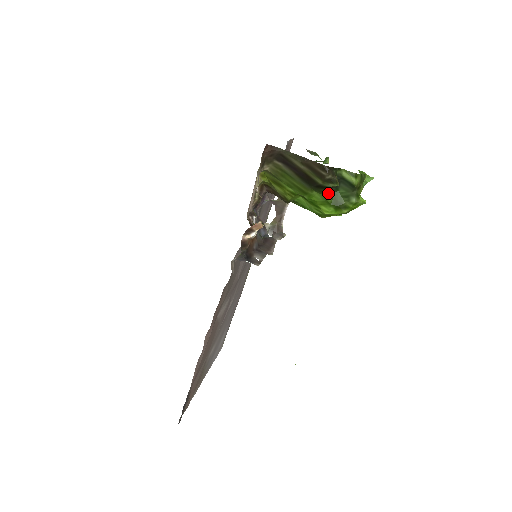
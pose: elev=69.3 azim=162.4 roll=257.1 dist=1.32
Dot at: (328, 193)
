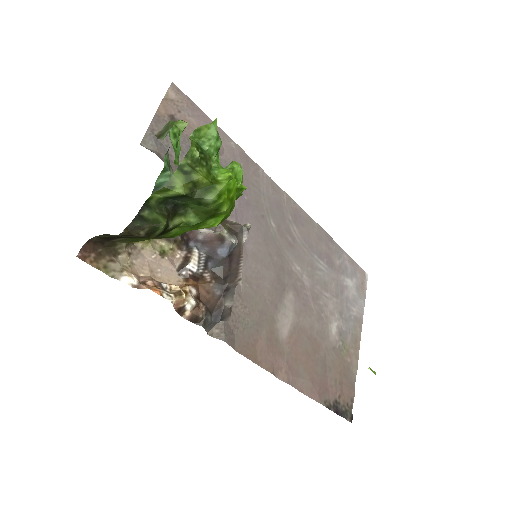
Dot at: (182, 220)
